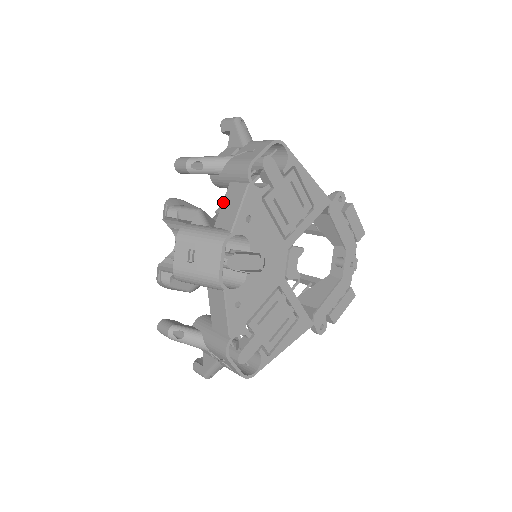
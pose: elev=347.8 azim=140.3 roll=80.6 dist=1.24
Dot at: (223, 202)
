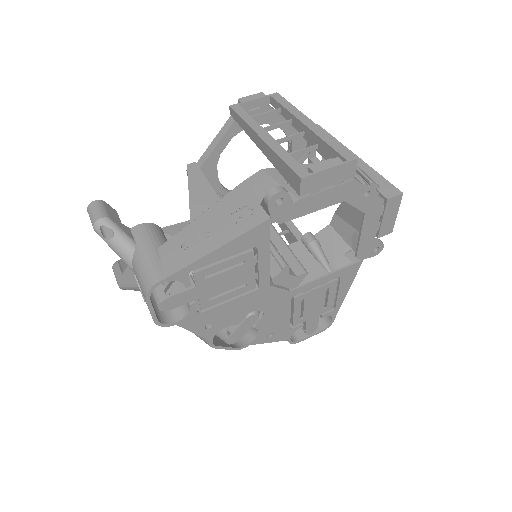
Dot at: occluded
